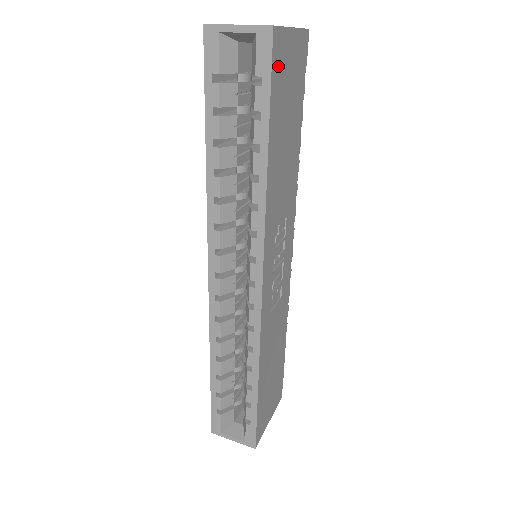
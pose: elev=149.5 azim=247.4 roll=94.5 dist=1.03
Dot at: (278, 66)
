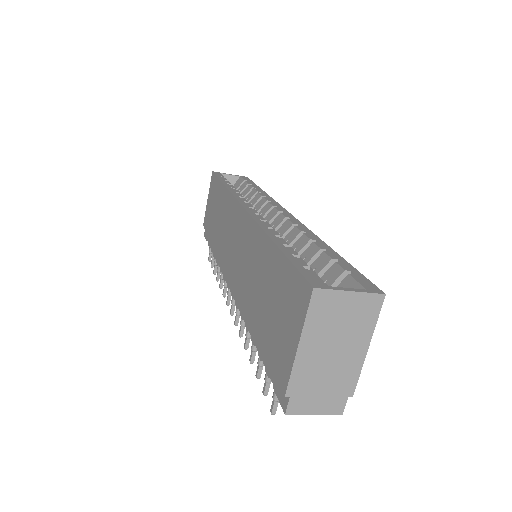
Dot at: occluded
